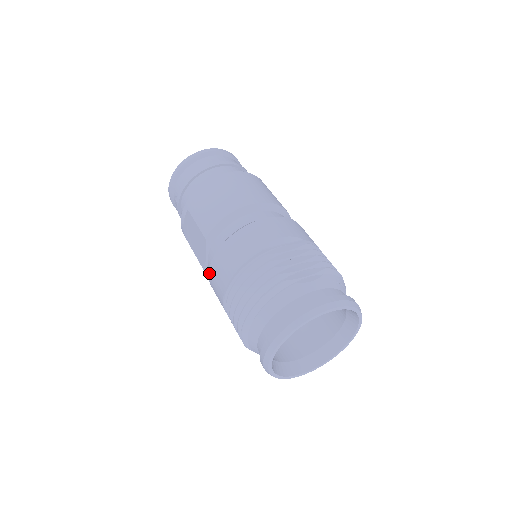
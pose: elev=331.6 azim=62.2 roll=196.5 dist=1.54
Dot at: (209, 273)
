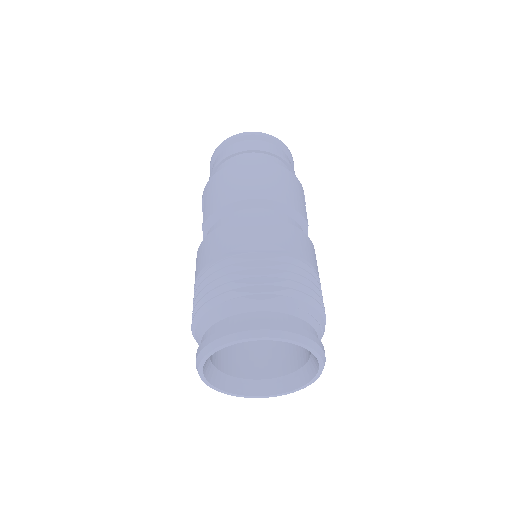
Dot at: occluded
